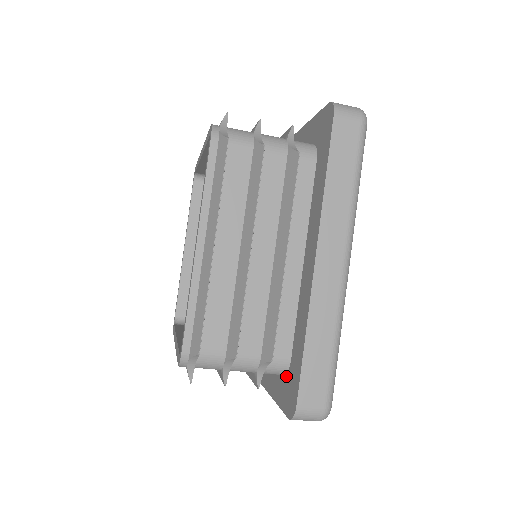
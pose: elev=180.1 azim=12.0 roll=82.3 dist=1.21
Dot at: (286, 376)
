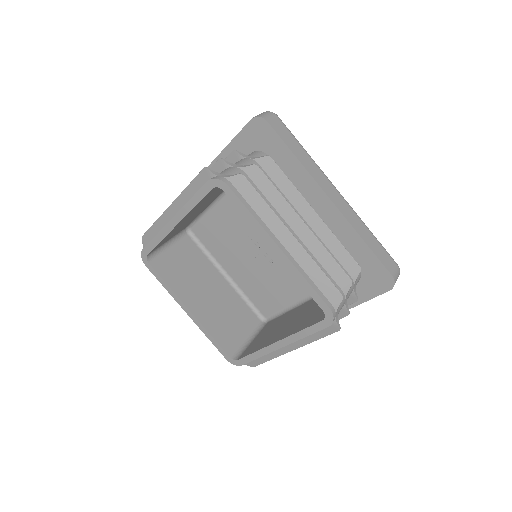
Dot at: (362, 278)
